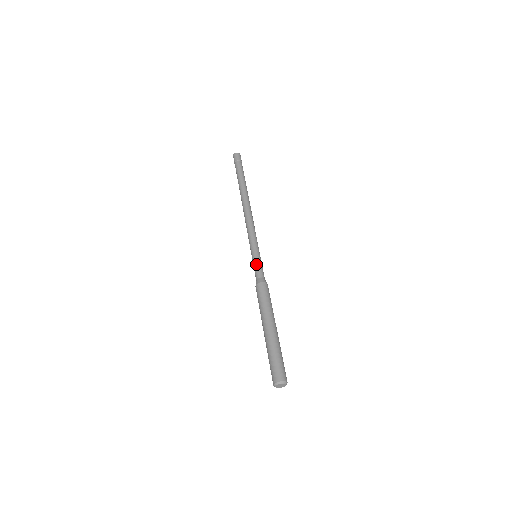
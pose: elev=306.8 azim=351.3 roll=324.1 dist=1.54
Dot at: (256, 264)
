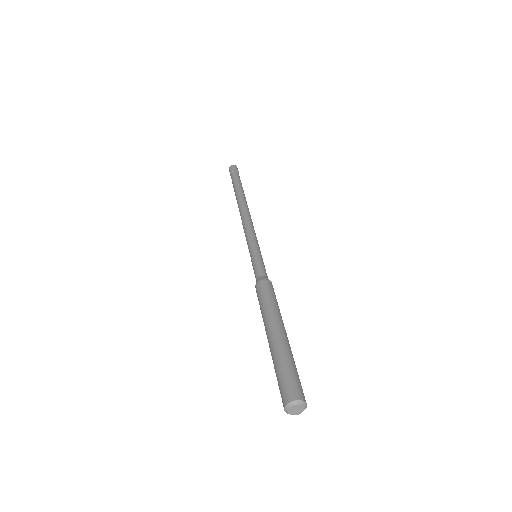
Dot at: (256, 262)
